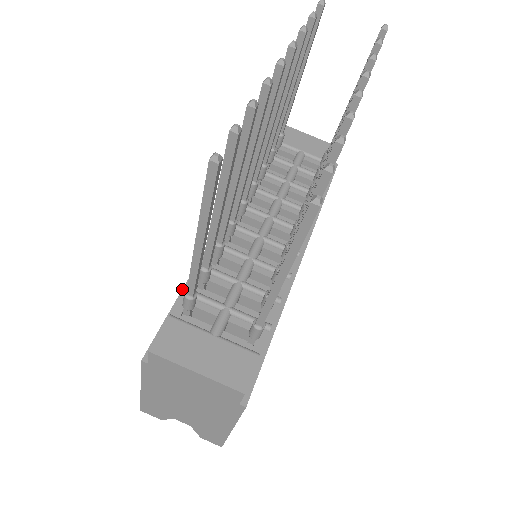
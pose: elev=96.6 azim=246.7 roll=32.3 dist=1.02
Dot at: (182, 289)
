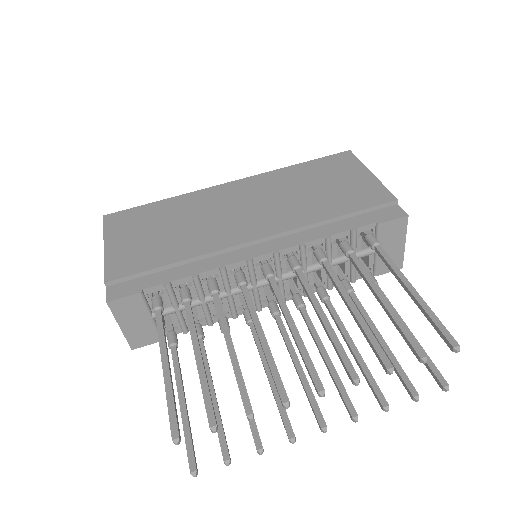
Dot at: (175, 263)
